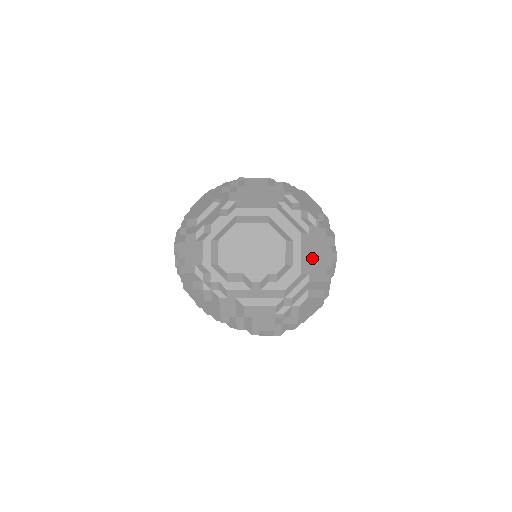
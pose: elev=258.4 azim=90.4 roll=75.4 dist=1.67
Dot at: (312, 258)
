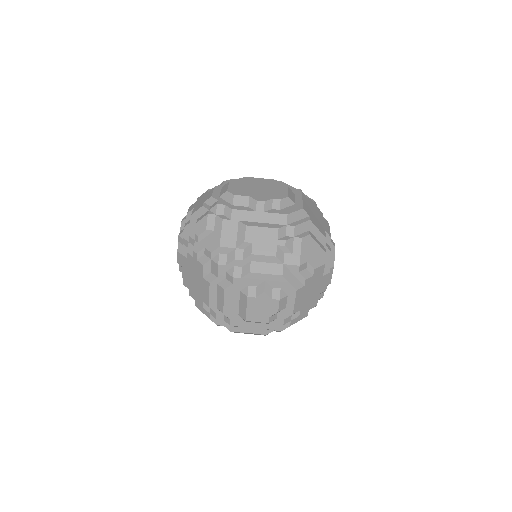
Dot at: (312, 213)
